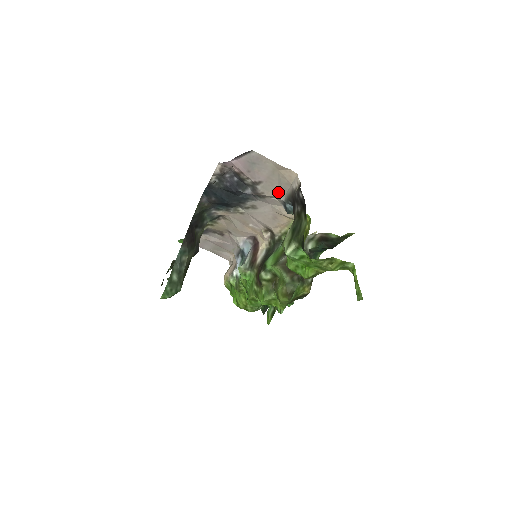
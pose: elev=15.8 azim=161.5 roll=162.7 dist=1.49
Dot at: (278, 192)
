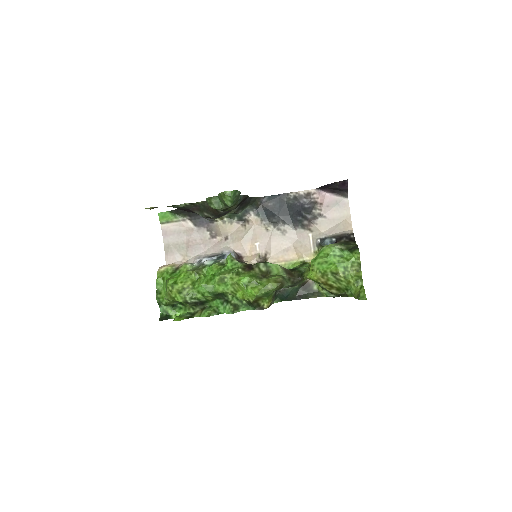
Dot at: (327, 231)
